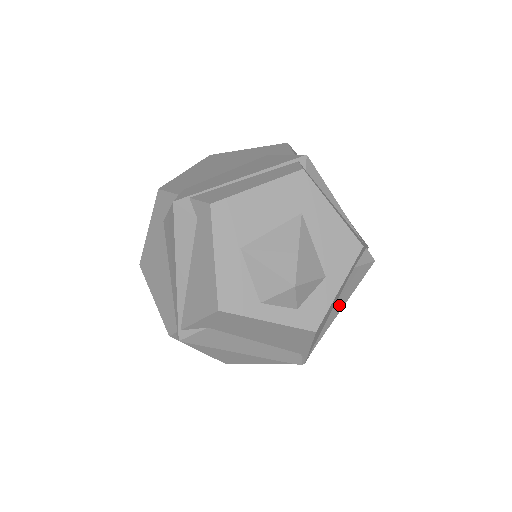
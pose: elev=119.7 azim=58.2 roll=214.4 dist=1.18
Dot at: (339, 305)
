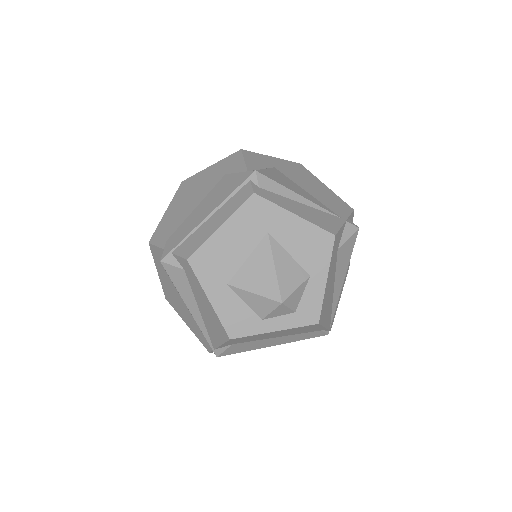
Dot at: (340, 279)
